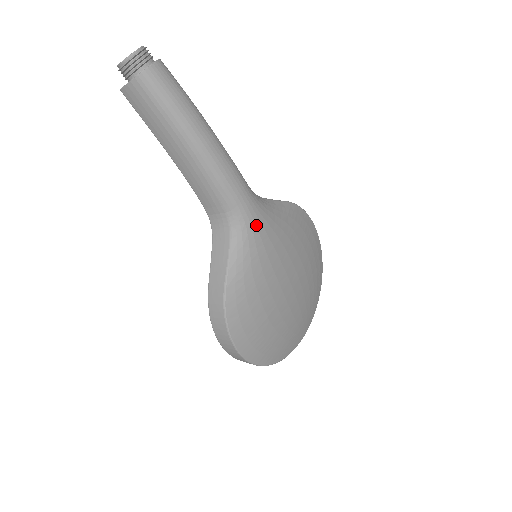
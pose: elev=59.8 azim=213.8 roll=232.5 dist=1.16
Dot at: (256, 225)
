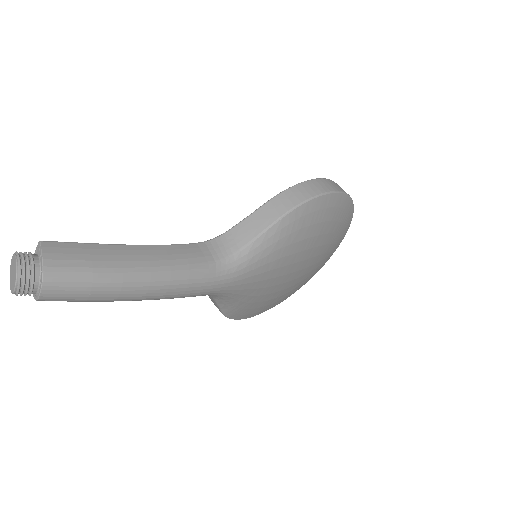
Dot at: (234, 289)
